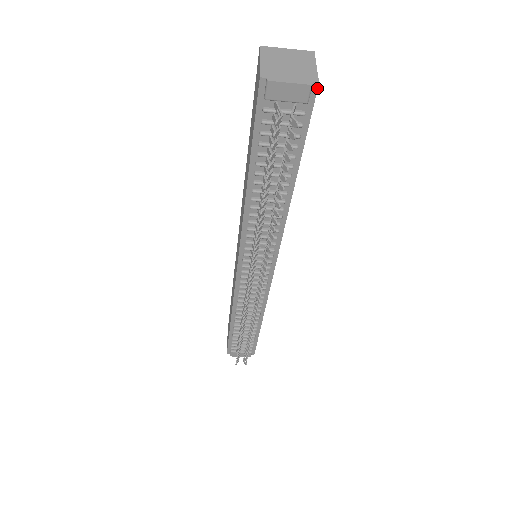
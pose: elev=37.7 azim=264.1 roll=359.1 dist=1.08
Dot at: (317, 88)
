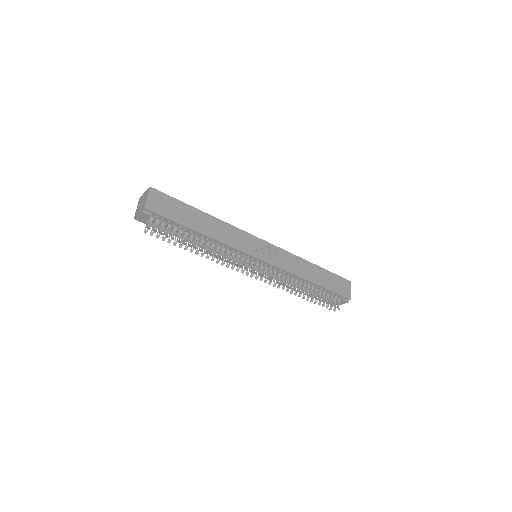
Dot at: (146, 209)
